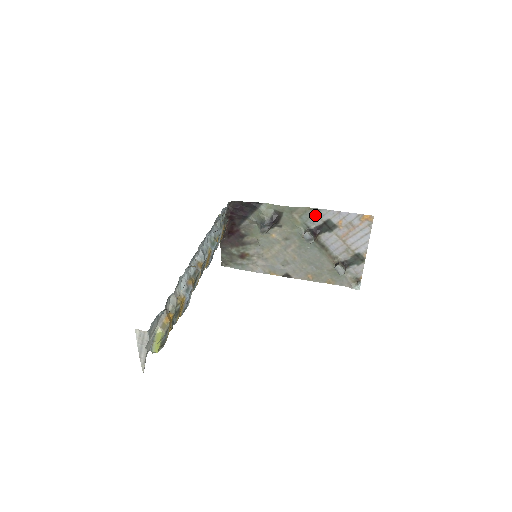
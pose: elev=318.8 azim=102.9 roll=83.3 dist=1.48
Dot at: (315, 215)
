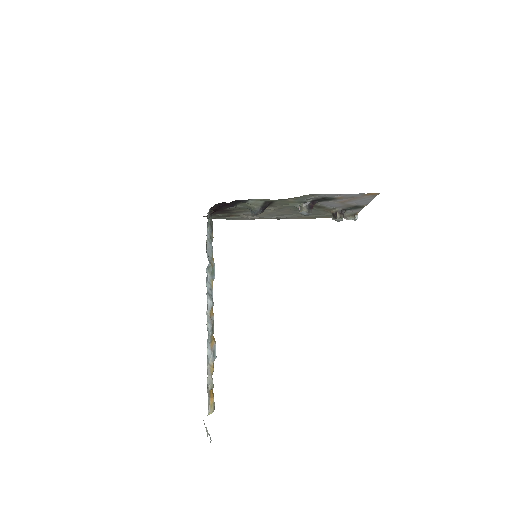
Dot at: (312, 196)
